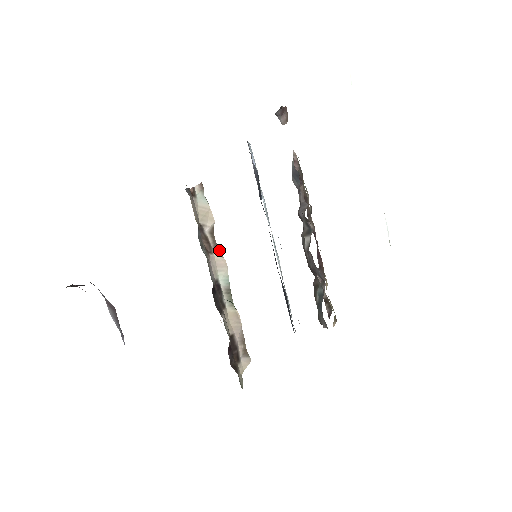
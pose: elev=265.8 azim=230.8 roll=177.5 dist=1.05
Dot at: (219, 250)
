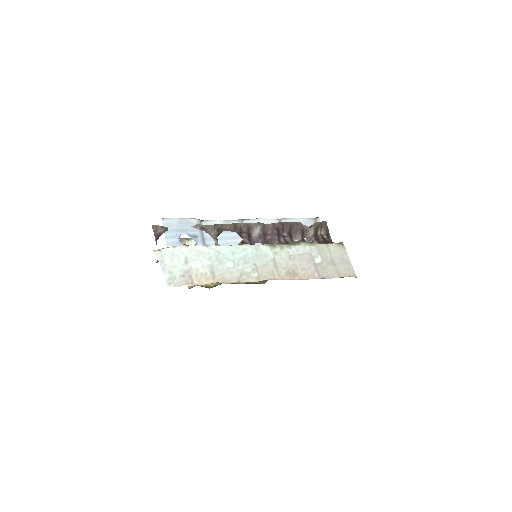
Dot at: occluded
